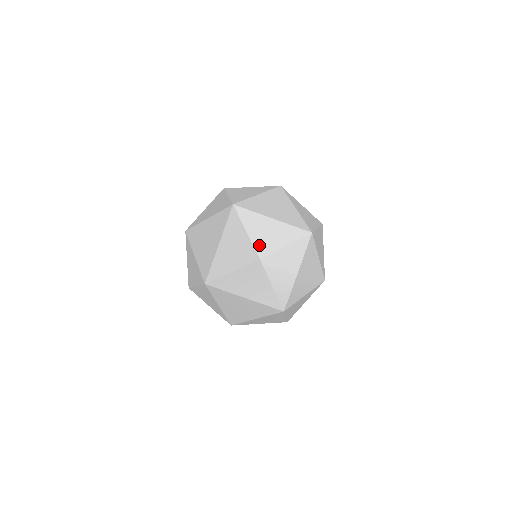
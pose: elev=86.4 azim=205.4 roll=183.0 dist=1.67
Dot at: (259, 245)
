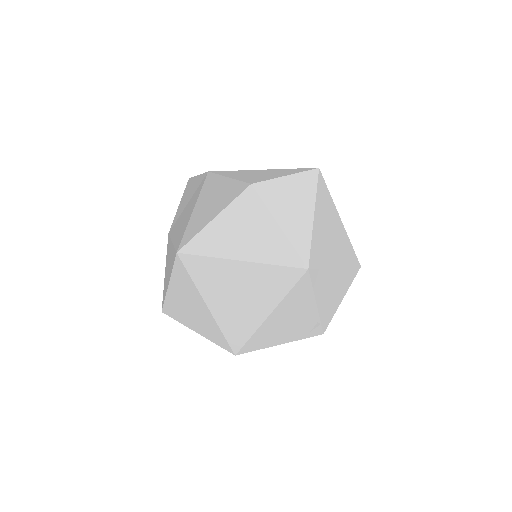
Dot at: (324, 316)
